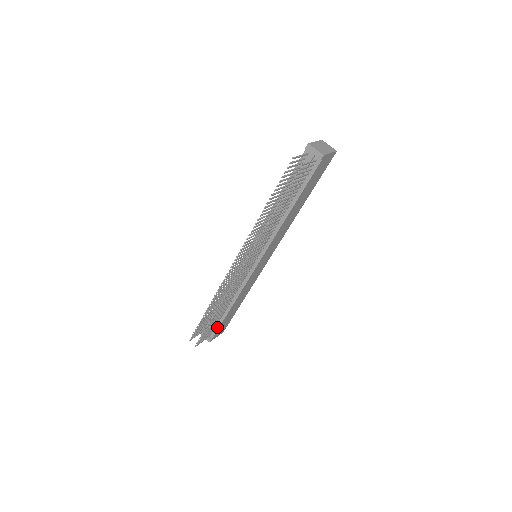
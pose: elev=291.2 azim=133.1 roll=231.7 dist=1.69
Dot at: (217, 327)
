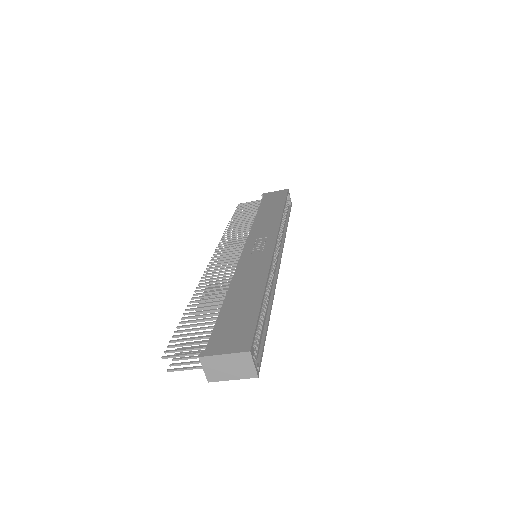
Dot at: occluded
